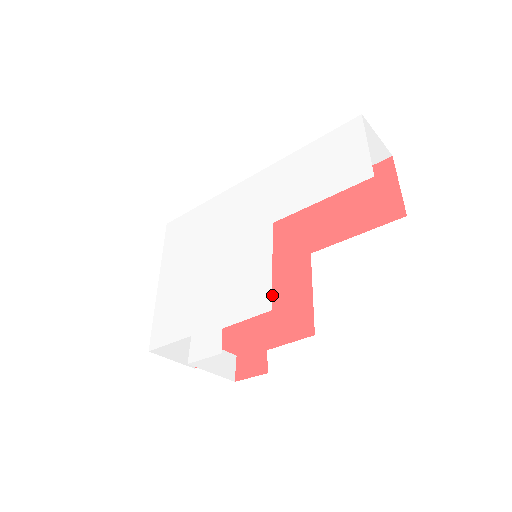
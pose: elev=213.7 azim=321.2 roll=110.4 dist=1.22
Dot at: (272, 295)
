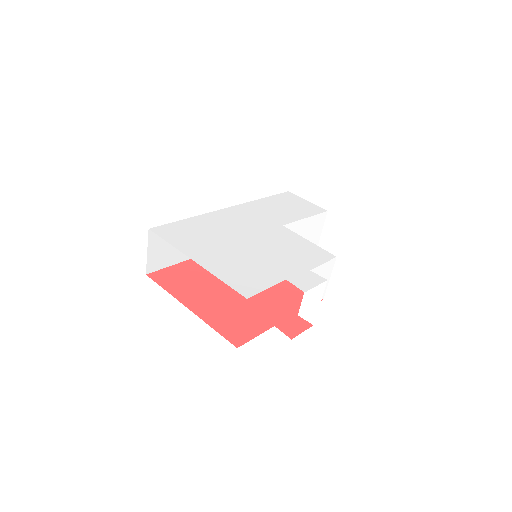
Dot at: (267, 289)
